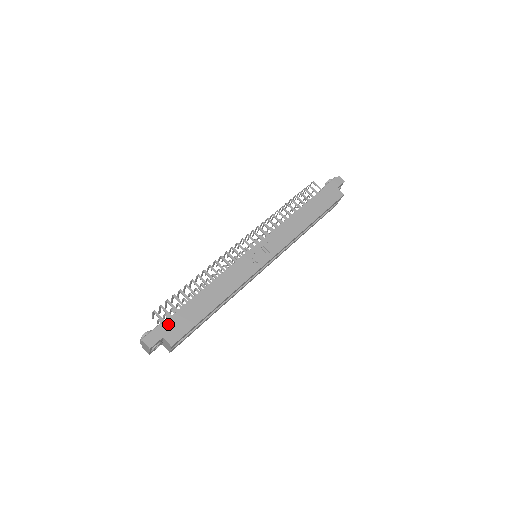
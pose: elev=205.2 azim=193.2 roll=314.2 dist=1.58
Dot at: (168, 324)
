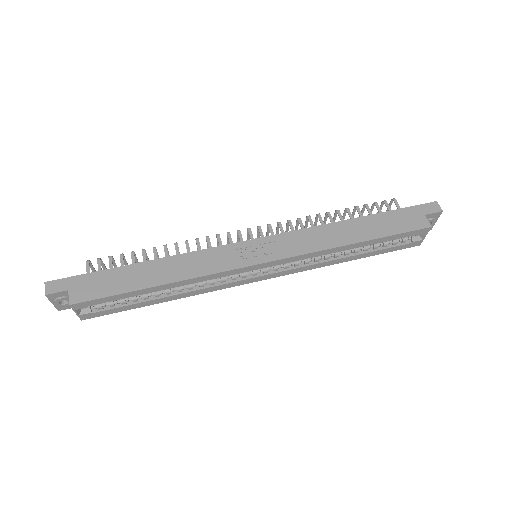
Dot at: (85, 278)
